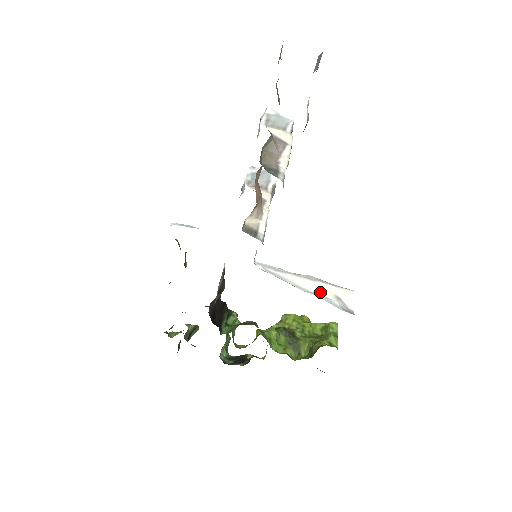
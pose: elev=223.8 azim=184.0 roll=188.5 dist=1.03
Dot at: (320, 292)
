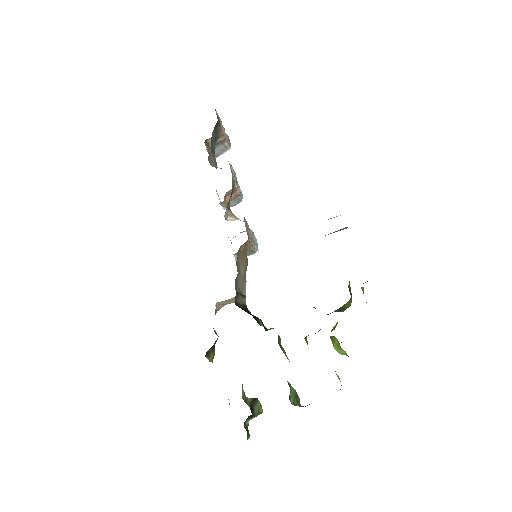
Dot at: occluded
